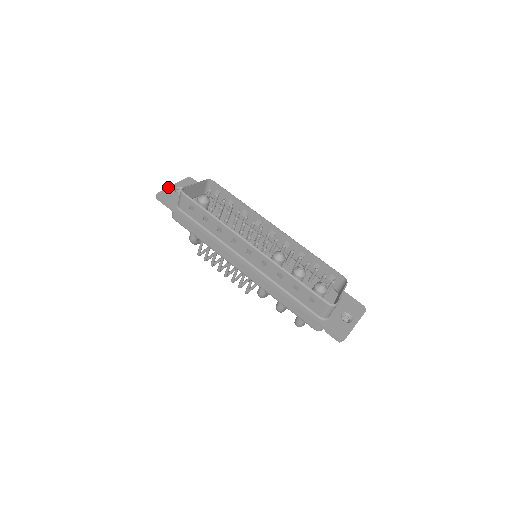
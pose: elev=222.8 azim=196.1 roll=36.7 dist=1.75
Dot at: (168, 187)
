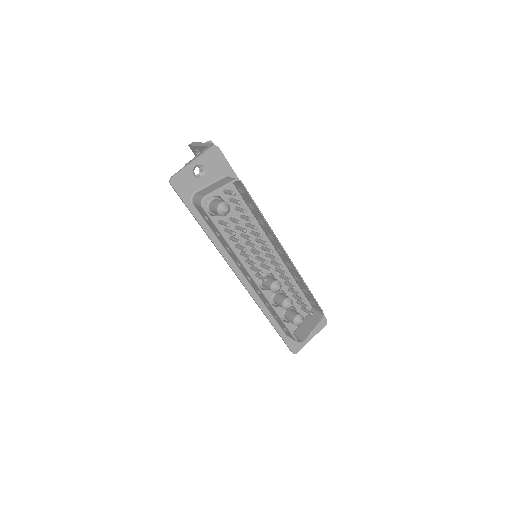
Dot at: (187, 166)
